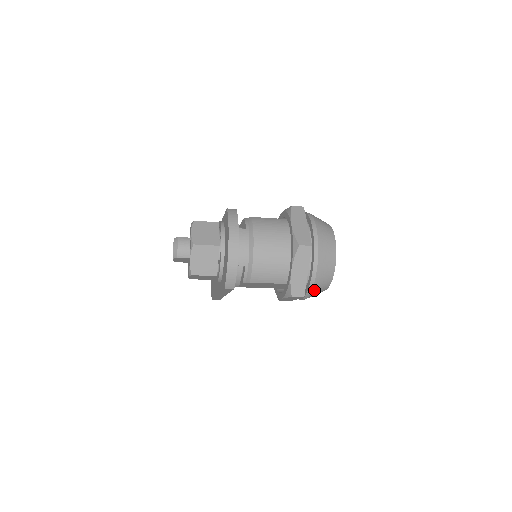
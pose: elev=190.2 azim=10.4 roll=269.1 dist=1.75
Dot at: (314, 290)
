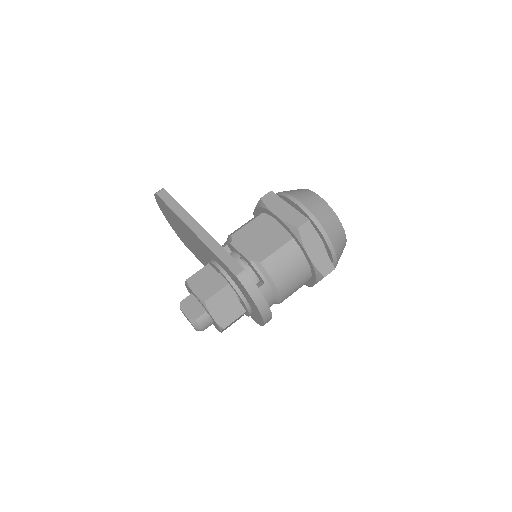
Dot at: occluded
